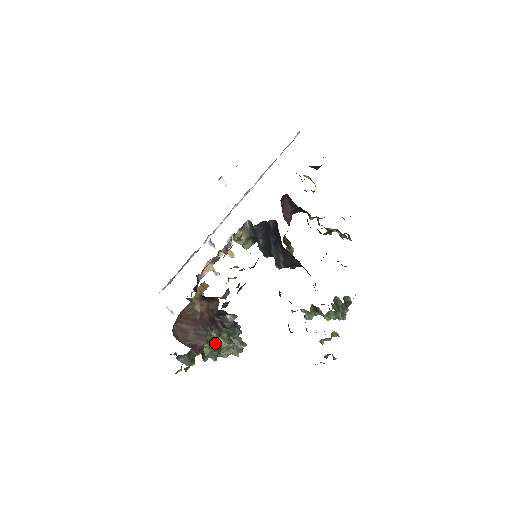
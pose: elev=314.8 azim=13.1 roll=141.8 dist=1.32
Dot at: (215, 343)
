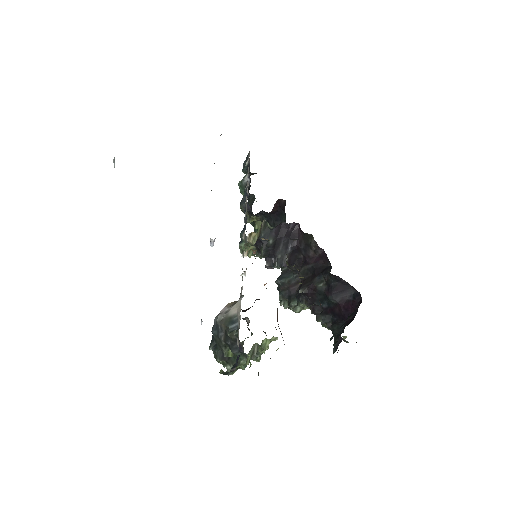
Dot at: (252, 349)
